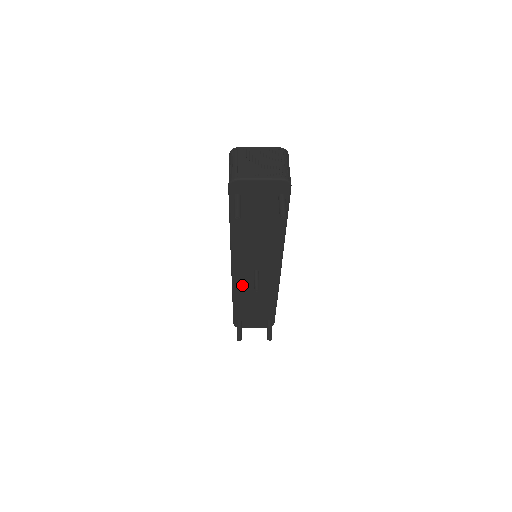
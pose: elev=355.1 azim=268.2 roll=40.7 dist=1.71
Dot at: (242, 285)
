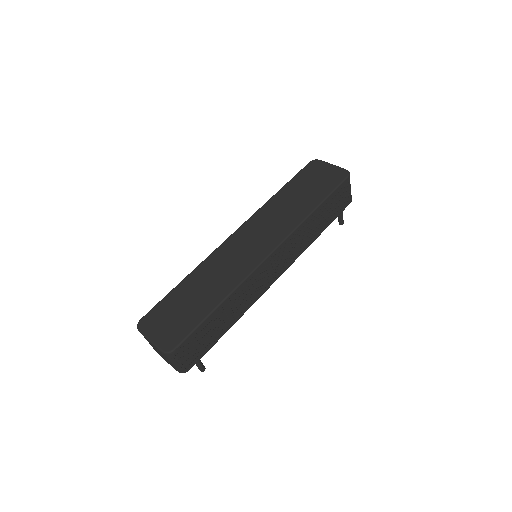
Dot at: occluded
